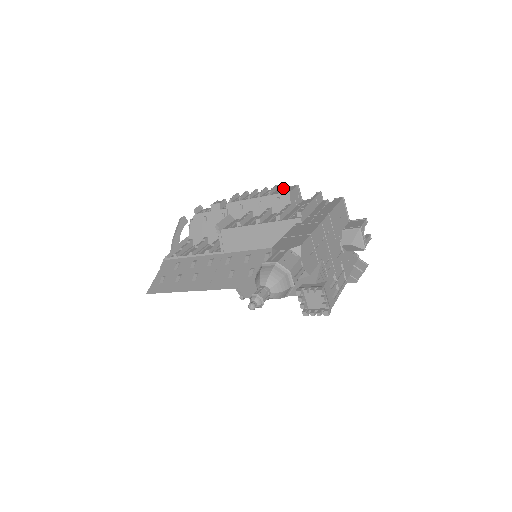
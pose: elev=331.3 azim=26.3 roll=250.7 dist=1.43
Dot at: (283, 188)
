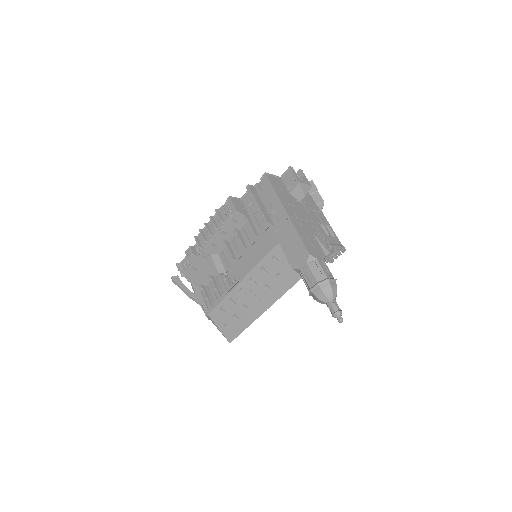
Dot at: (222, 207)
